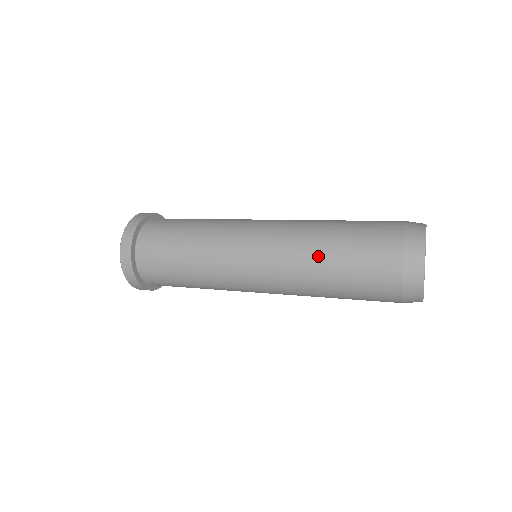
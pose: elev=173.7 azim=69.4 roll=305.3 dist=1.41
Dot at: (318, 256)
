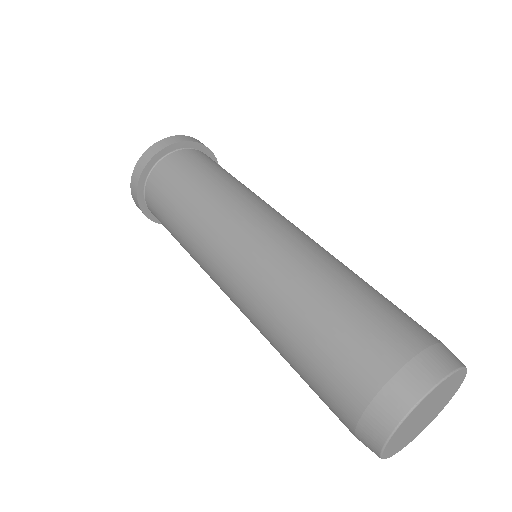
Dot at: (282, 319)
